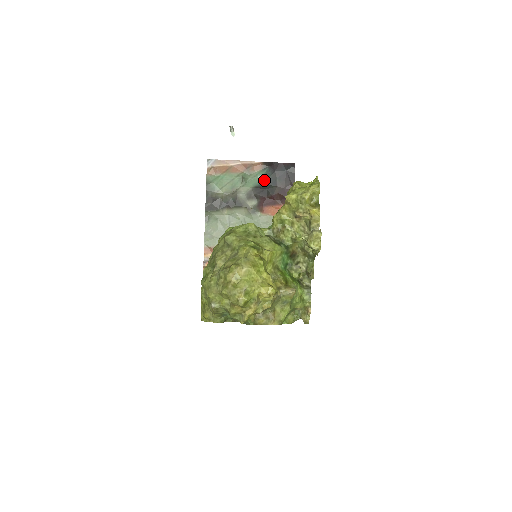
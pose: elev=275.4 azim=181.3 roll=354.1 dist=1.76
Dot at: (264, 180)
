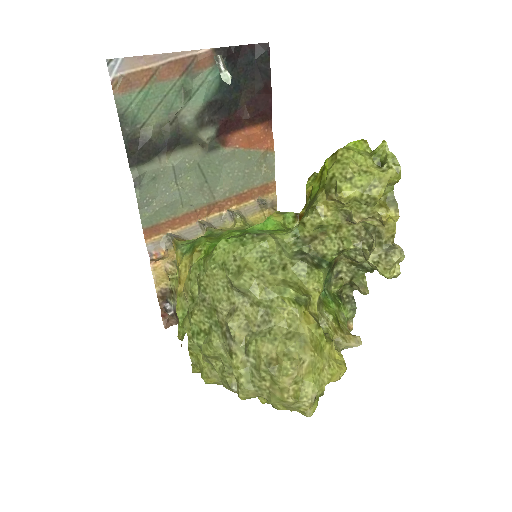
Dot at: (220, 85)
